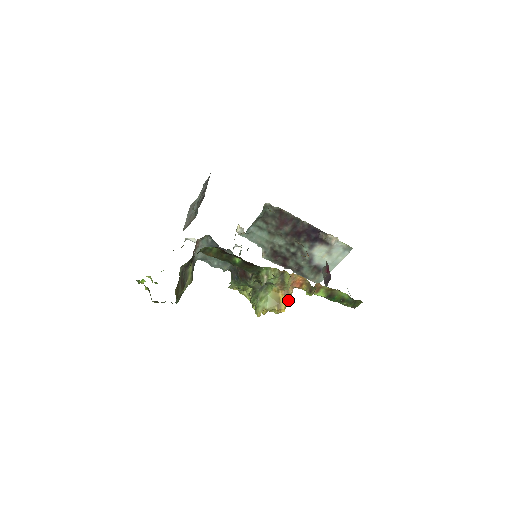
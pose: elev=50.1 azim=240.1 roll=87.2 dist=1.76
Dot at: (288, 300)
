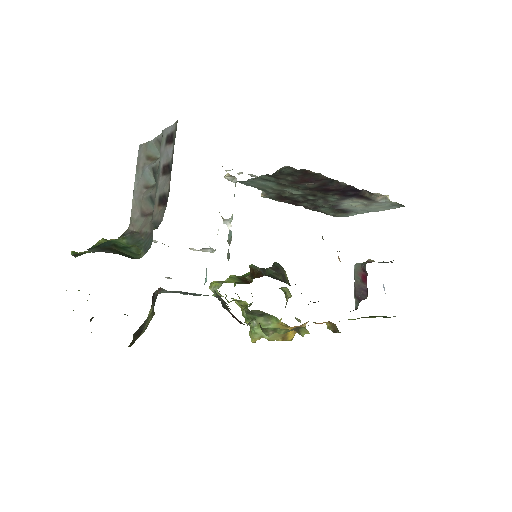
Dot at: occluded
